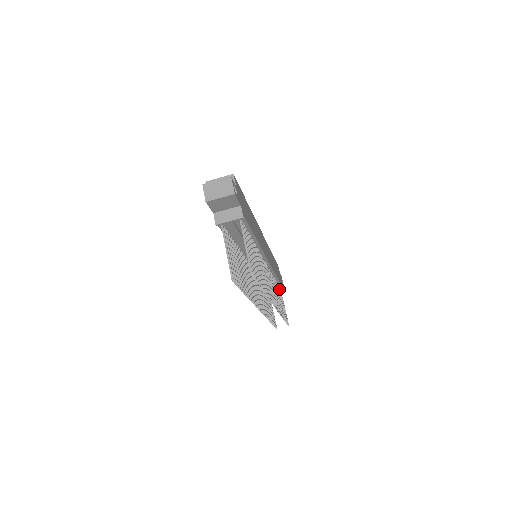
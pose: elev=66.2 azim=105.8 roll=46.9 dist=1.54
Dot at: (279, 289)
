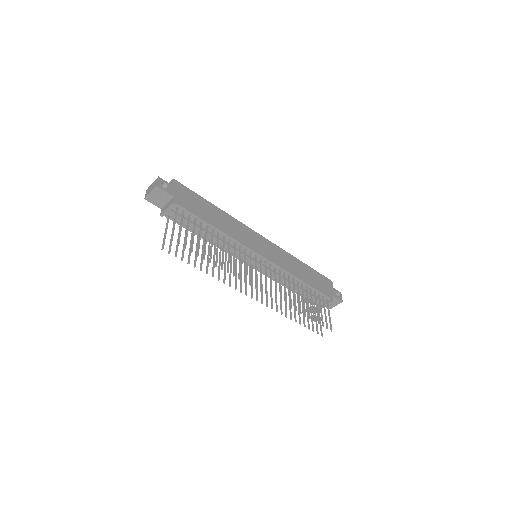
Dot at: (319, 297)
